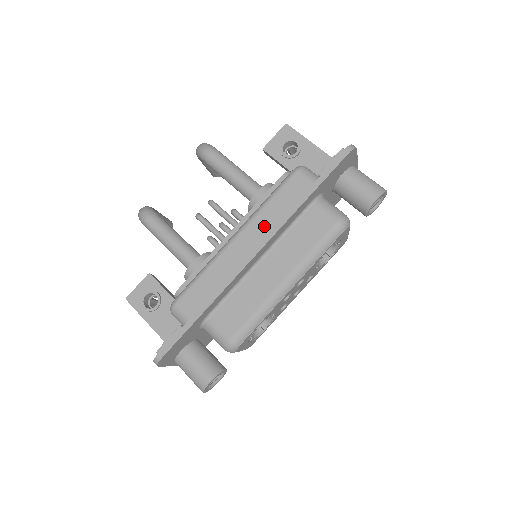
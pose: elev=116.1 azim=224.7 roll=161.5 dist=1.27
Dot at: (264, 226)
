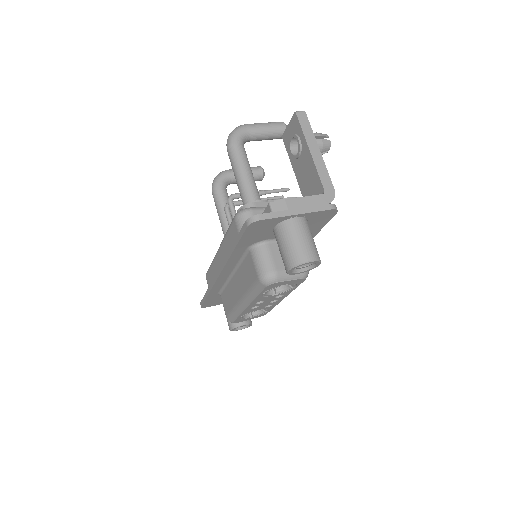
Dot at: (225, 254)
